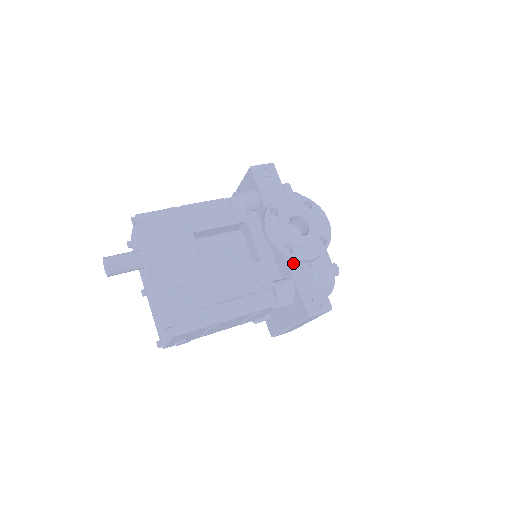
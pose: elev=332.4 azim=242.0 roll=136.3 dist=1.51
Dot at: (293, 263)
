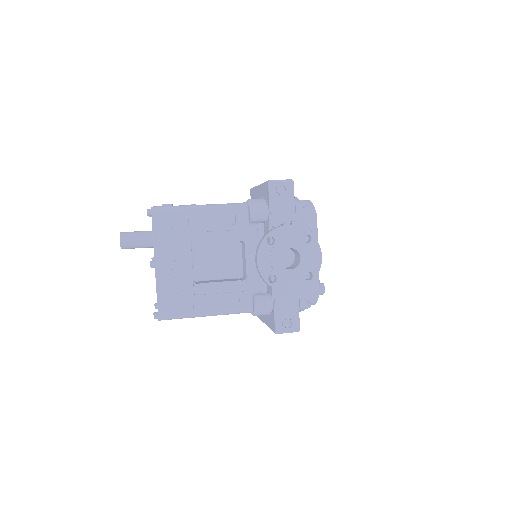
Dot at: occluded
